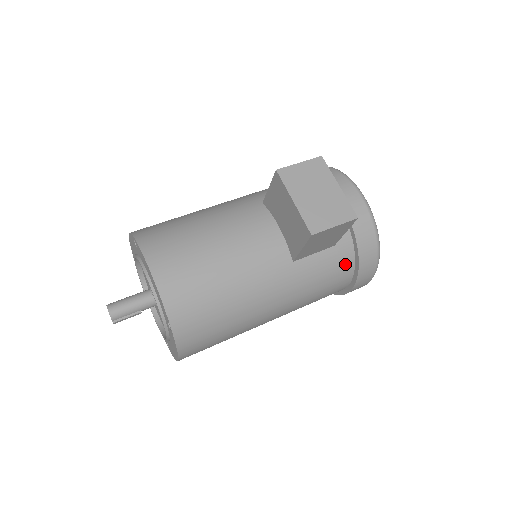
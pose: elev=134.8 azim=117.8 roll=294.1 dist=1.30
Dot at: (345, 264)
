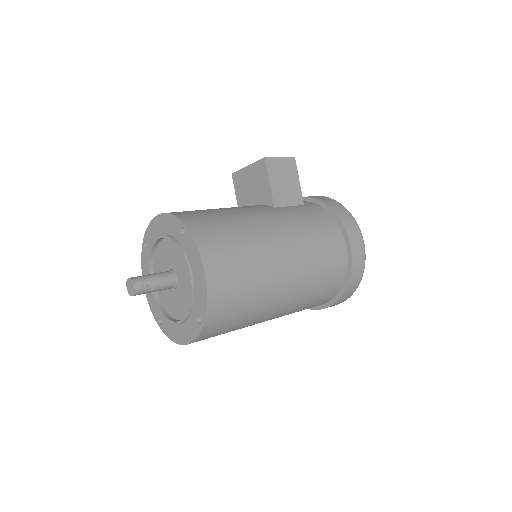
Dot at: (322, 214)
